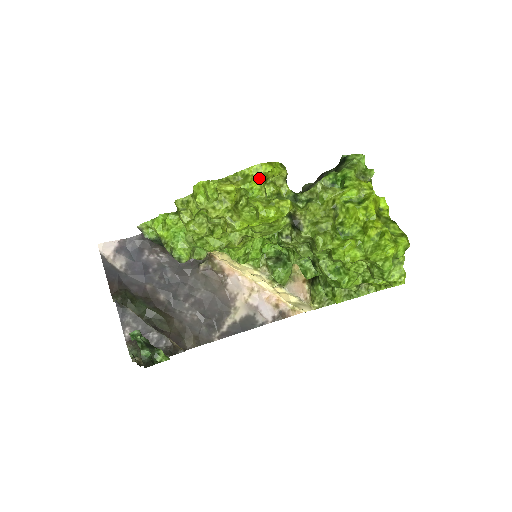
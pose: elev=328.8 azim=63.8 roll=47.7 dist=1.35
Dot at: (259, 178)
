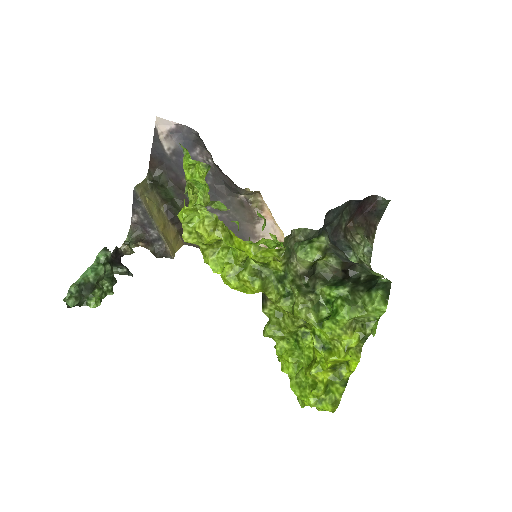
Dot at: (240, 250)
